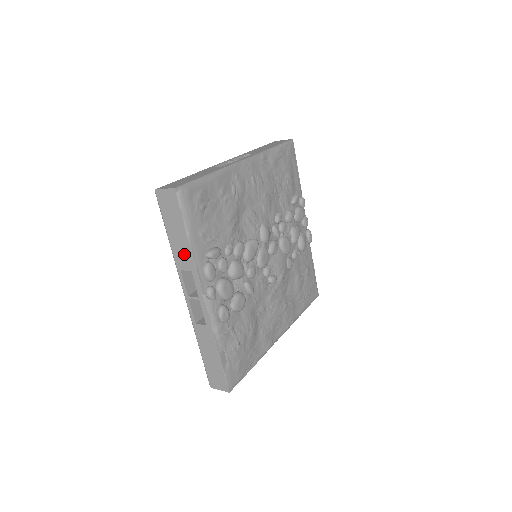
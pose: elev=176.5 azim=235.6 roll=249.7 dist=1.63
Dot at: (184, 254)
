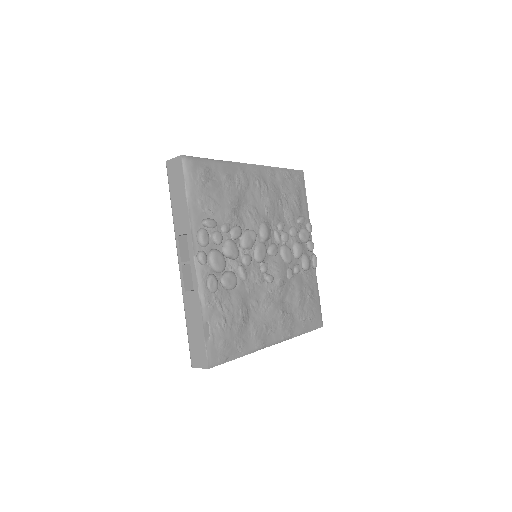
Dot at: (182, 218)
